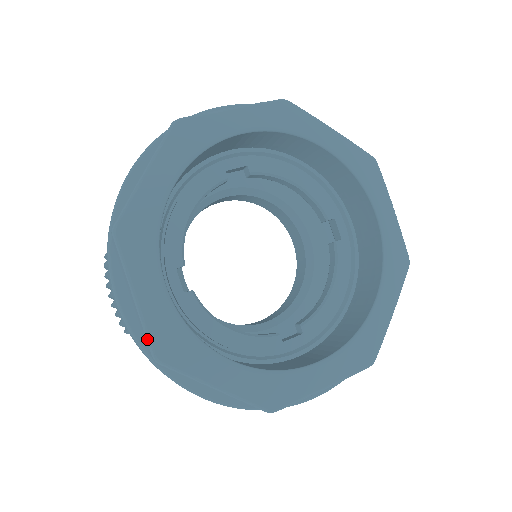
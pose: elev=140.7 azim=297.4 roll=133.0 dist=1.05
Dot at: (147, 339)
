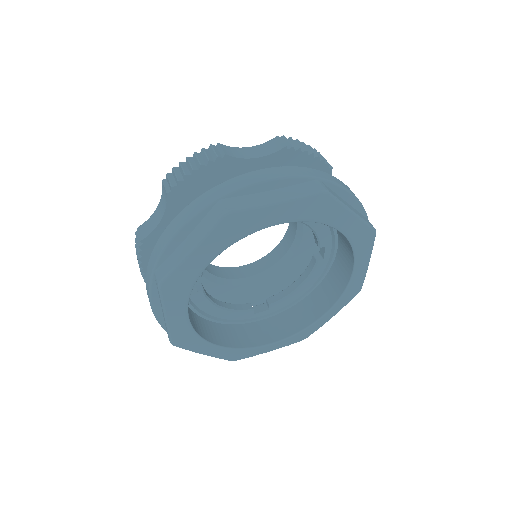
Dot at: (169, 336)
